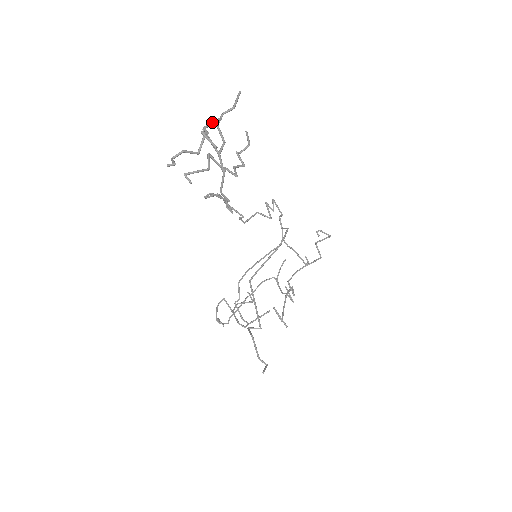
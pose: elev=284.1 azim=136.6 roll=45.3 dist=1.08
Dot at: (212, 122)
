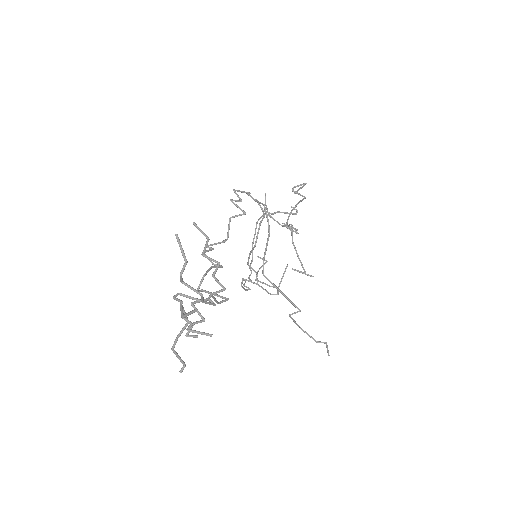
Dot at: (189, 314)
